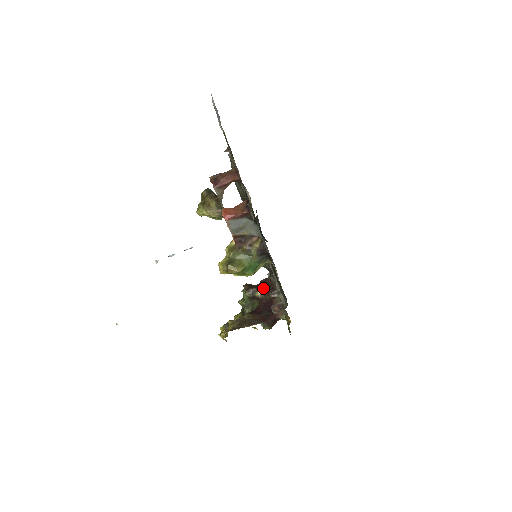
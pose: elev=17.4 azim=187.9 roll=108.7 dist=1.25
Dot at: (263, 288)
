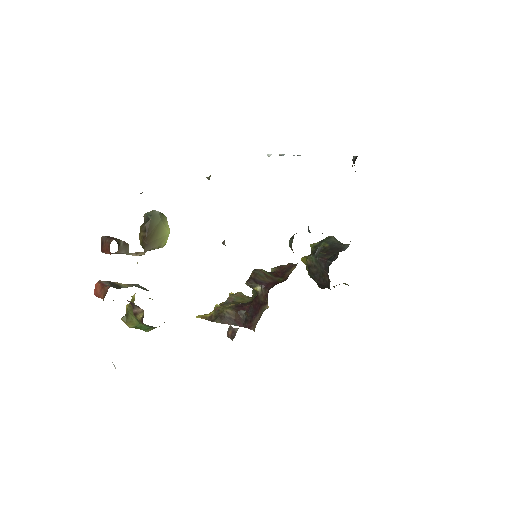
Dot at: (267, 283)
